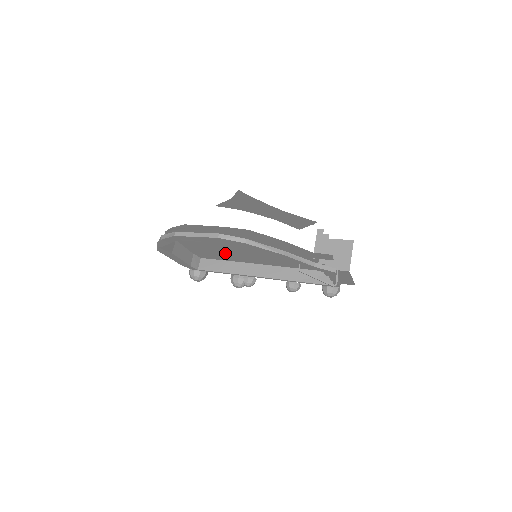
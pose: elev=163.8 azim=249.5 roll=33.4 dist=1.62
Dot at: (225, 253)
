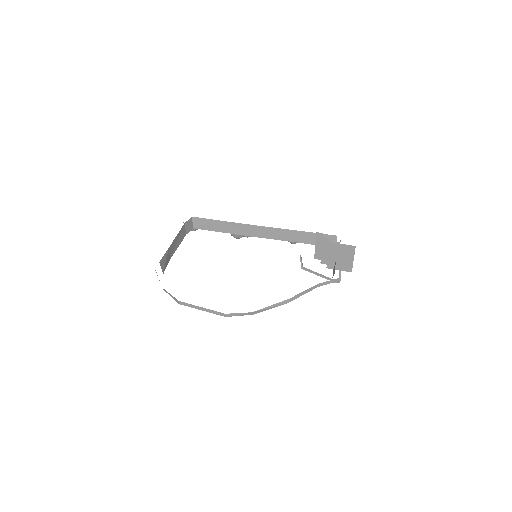
Dot at: occluded
